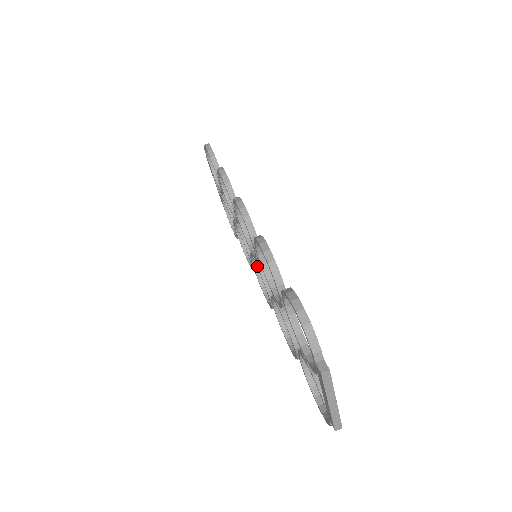
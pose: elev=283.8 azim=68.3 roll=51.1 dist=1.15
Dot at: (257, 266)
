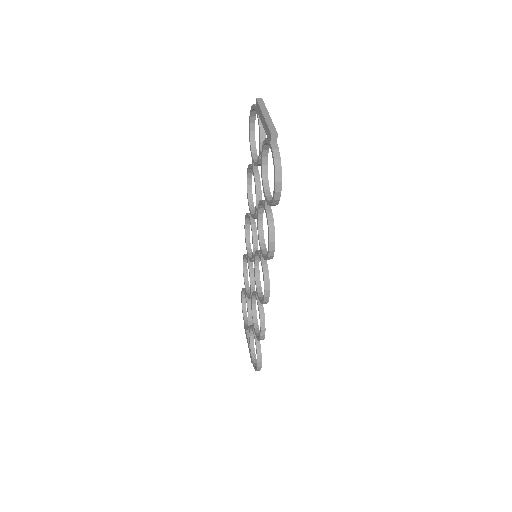
Dot at: (255, 253)
